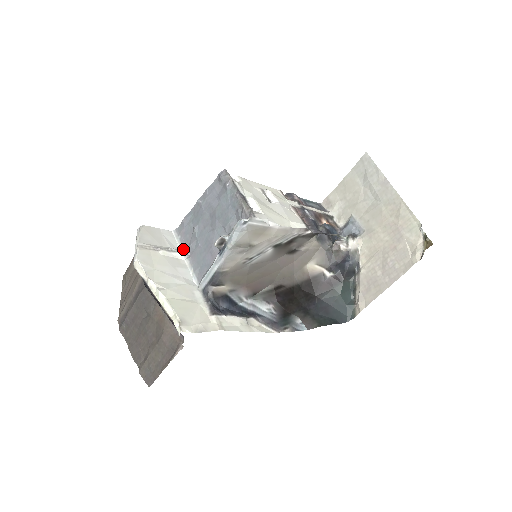
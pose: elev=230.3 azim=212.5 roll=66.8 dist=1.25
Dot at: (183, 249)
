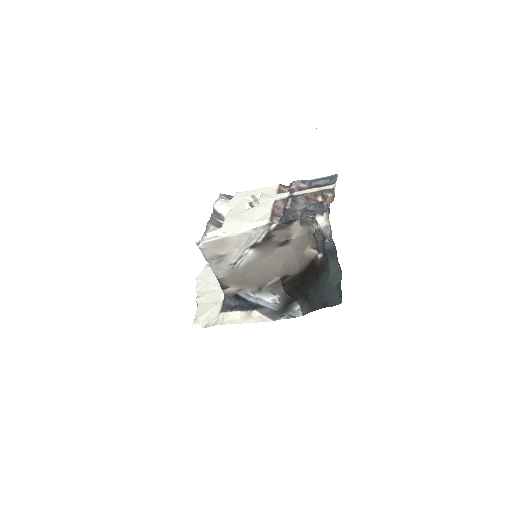
Dot at: occluded
